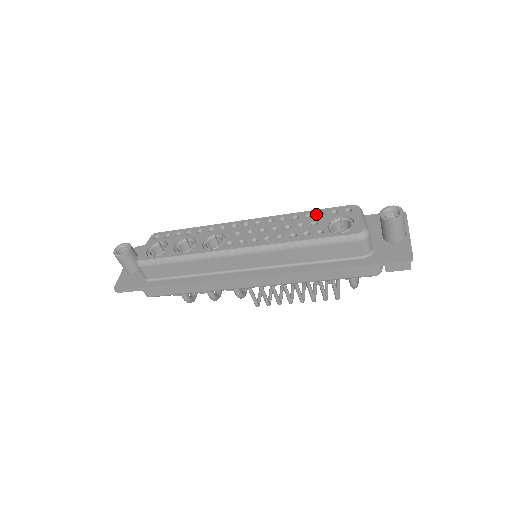
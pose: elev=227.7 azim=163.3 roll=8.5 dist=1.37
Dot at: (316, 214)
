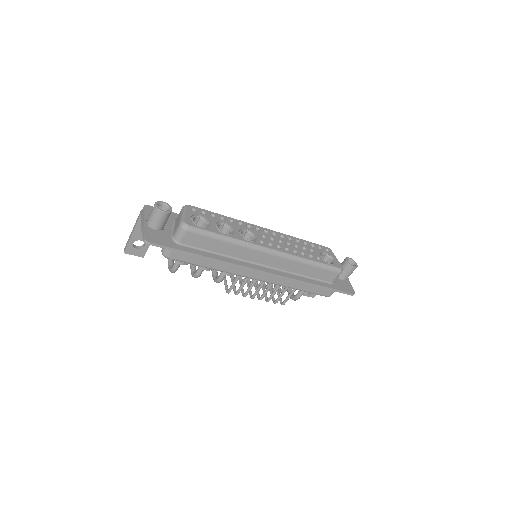
Dot at: (310, 244)
